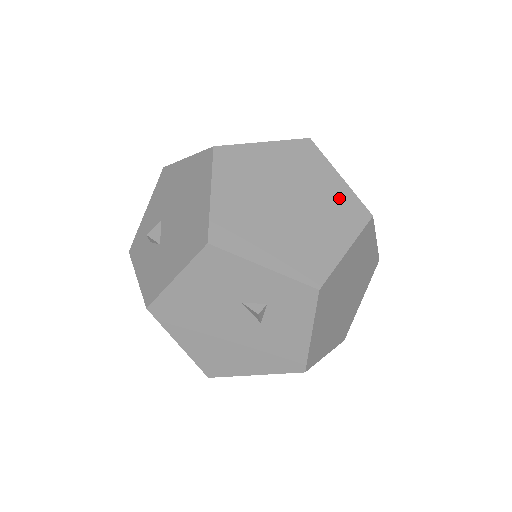
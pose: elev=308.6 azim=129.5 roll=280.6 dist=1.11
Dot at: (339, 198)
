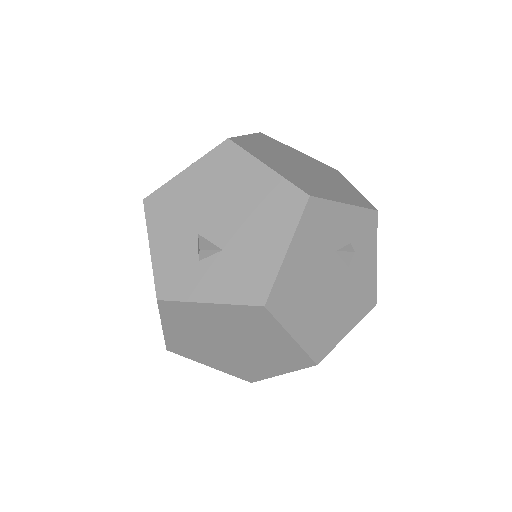
Dot at: (316, 163)
